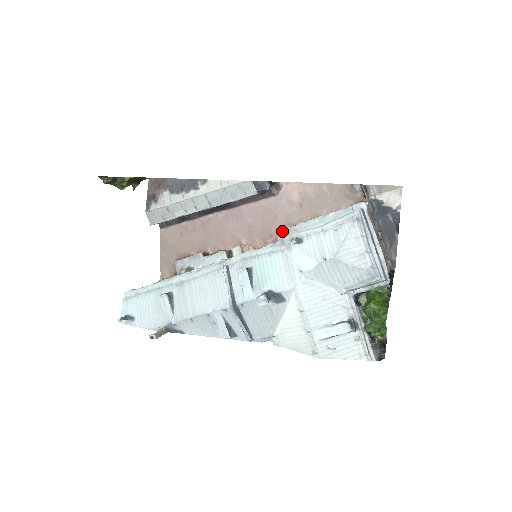
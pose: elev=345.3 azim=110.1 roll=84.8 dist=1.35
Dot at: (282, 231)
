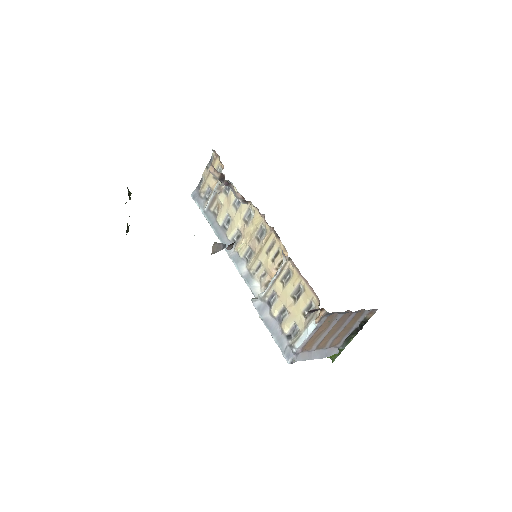
Dot at: occluded
